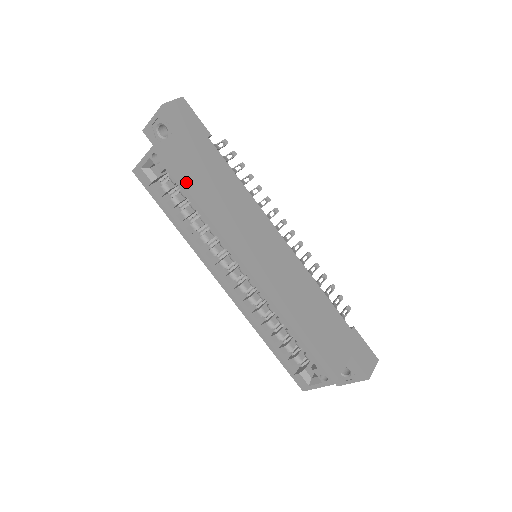
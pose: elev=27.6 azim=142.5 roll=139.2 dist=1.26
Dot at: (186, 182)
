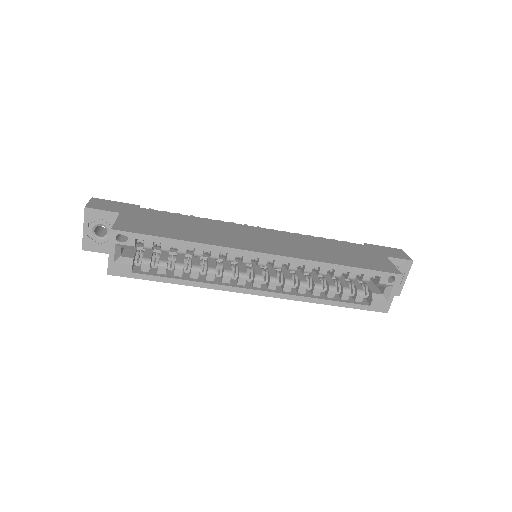
Dot at: (161, 235)
